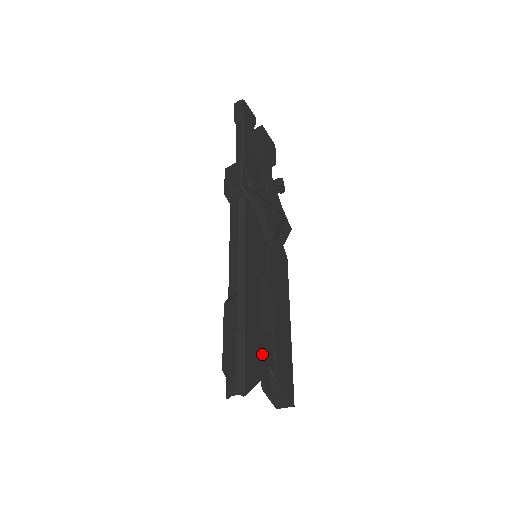
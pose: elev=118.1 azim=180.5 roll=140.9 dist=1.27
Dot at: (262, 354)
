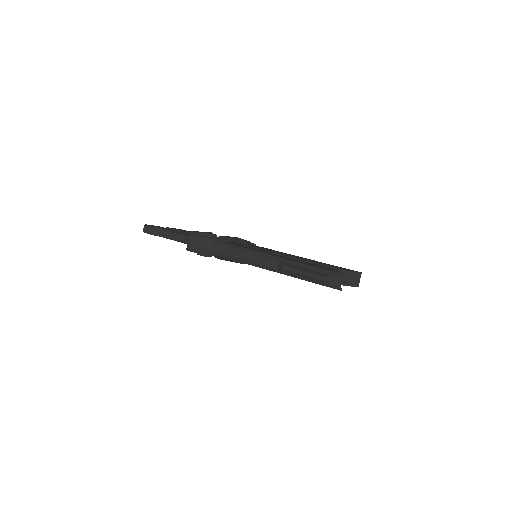
Dot at: occluded
